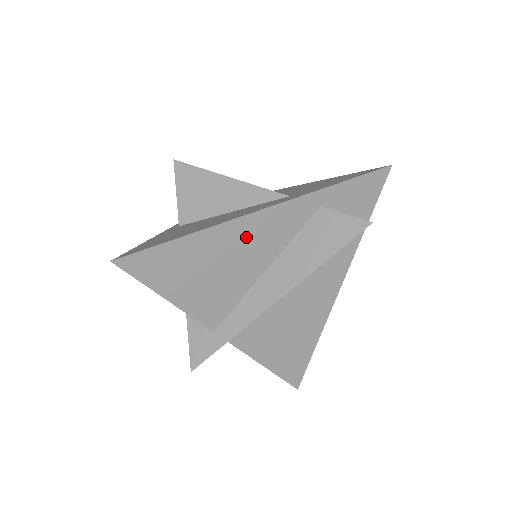
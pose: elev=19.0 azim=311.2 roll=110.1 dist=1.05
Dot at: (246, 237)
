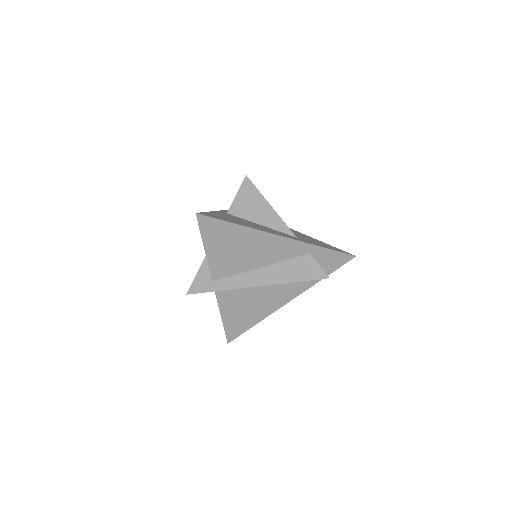
Dot at: (265, 244)
